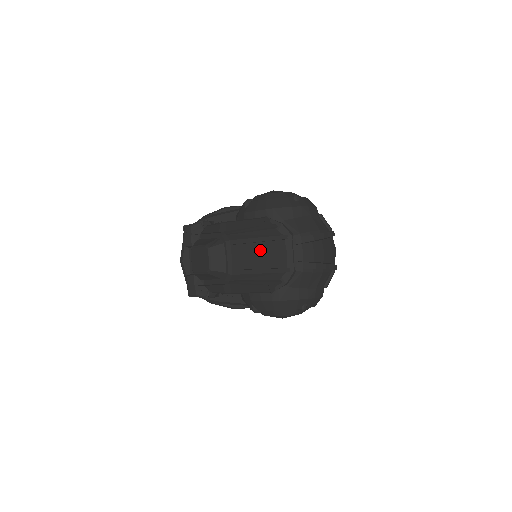
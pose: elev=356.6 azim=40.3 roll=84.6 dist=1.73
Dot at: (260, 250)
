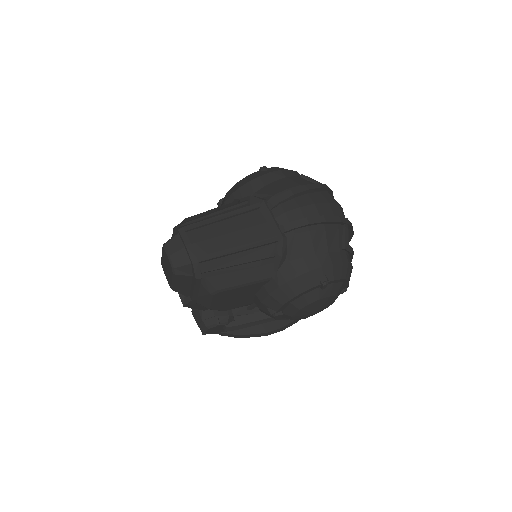
Dot at: (228, 228)
